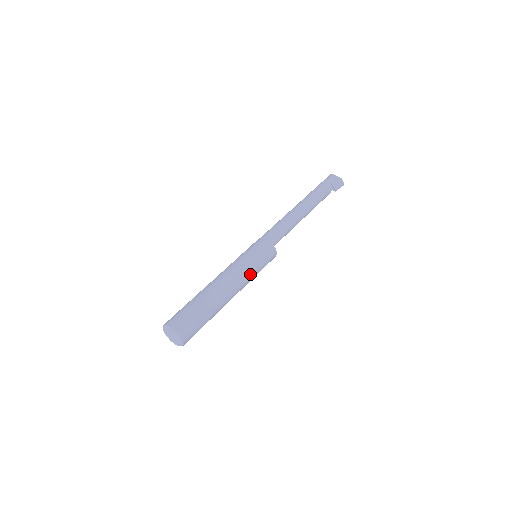
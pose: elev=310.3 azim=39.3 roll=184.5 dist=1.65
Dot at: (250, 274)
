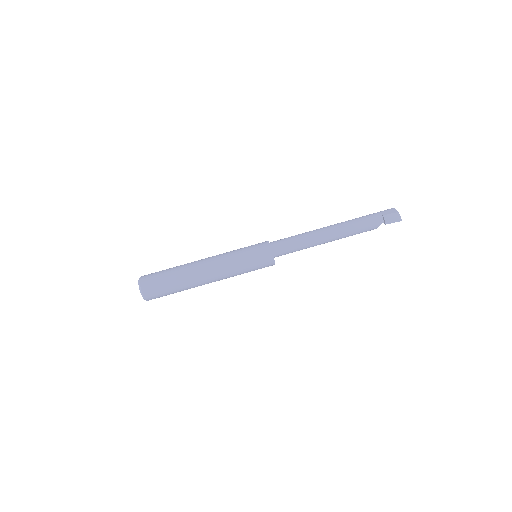
Dot at: (233, 264)
